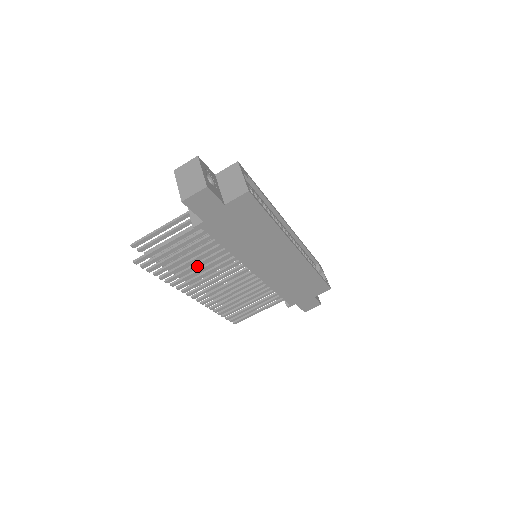
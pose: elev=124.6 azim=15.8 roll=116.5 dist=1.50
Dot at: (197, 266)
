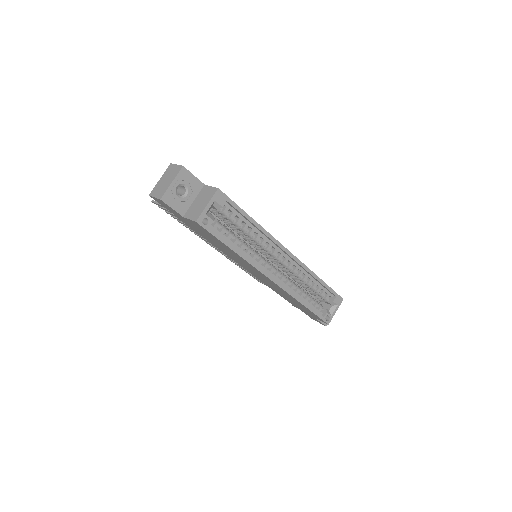
Dot at: occluded
